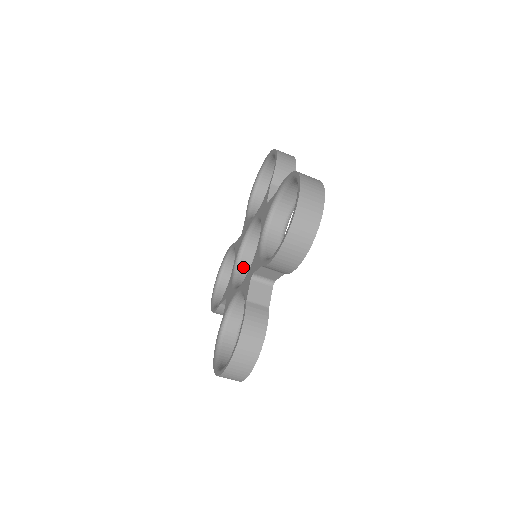
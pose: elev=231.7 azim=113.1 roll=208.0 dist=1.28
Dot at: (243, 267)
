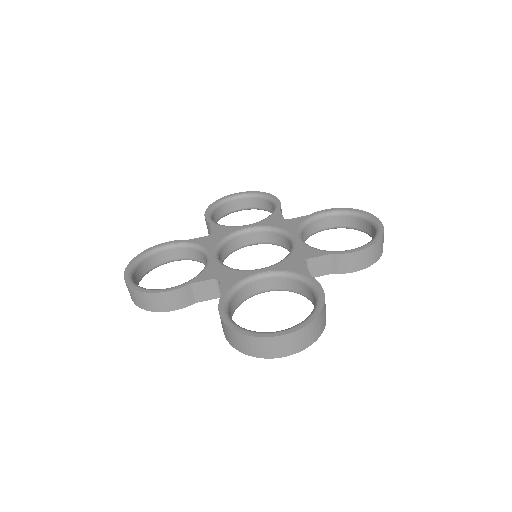
Dot at: occluded
